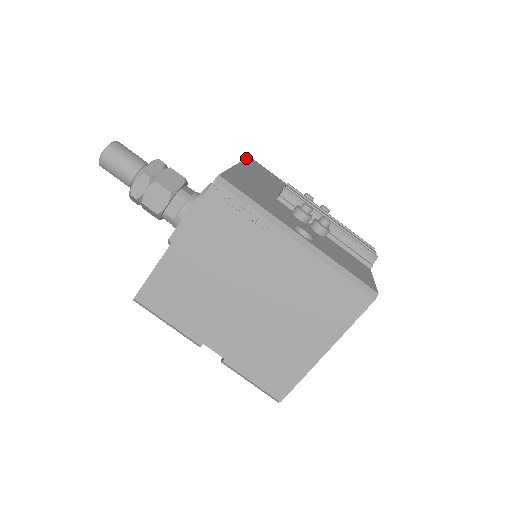
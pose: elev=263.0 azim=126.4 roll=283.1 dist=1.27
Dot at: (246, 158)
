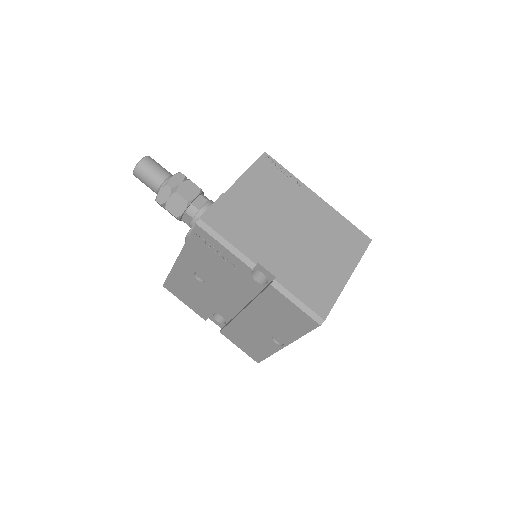
Dot at: occluded
